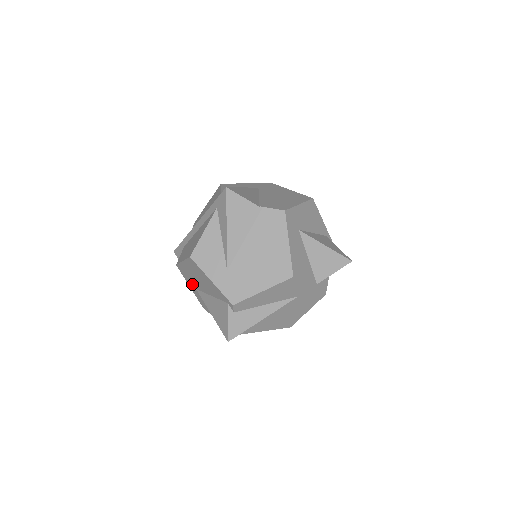
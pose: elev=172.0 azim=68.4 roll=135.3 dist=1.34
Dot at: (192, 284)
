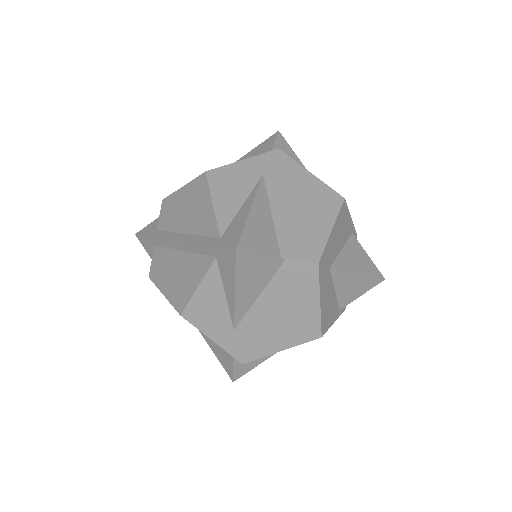
Dot at: occluded
